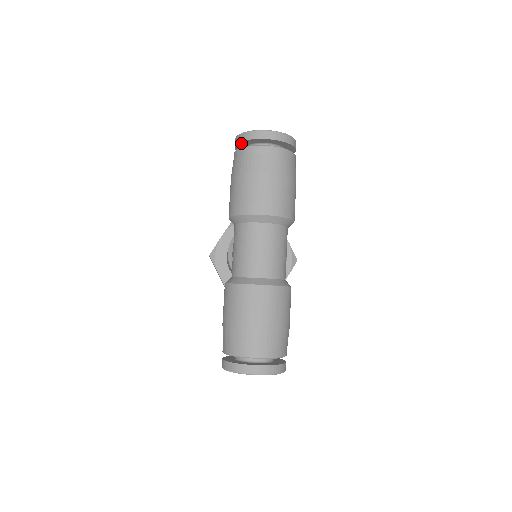
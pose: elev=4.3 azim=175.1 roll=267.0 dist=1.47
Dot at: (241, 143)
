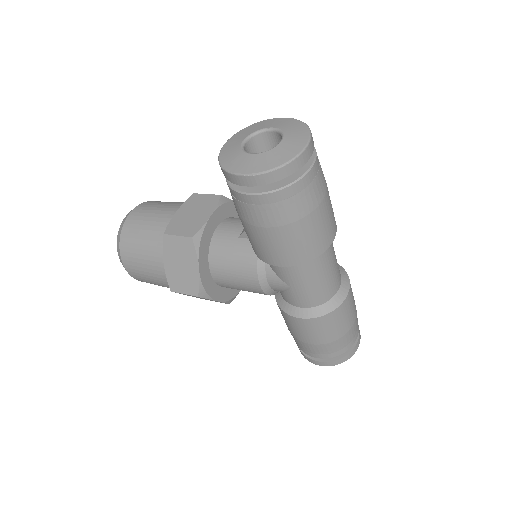
Dot at: (269, 181)
